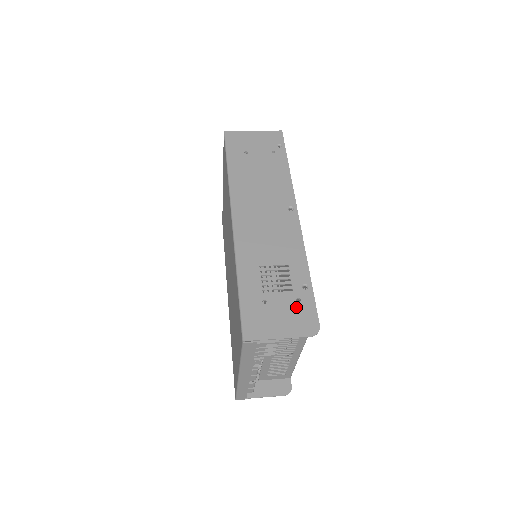
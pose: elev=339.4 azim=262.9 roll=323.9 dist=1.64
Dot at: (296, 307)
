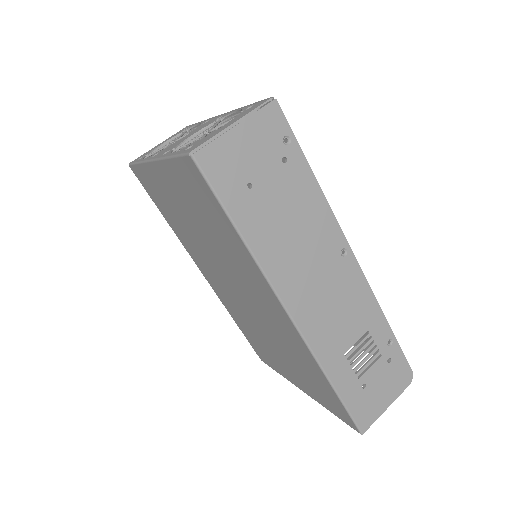
Dot at: (390, 370)
